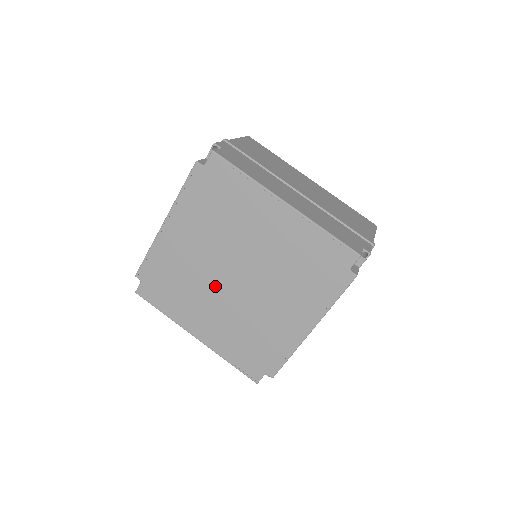
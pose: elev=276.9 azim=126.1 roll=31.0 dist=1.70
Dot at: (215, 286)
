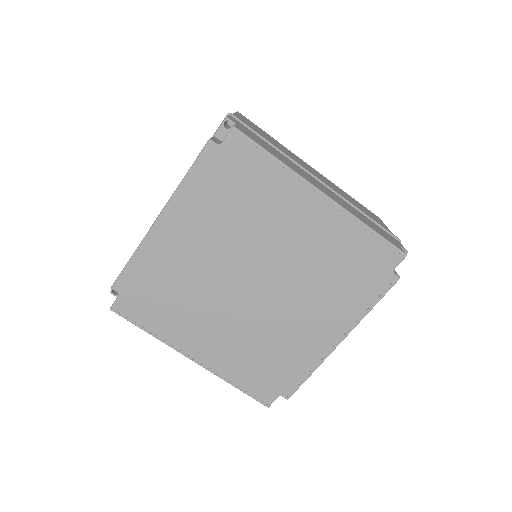
Dot at: (223, 297)
